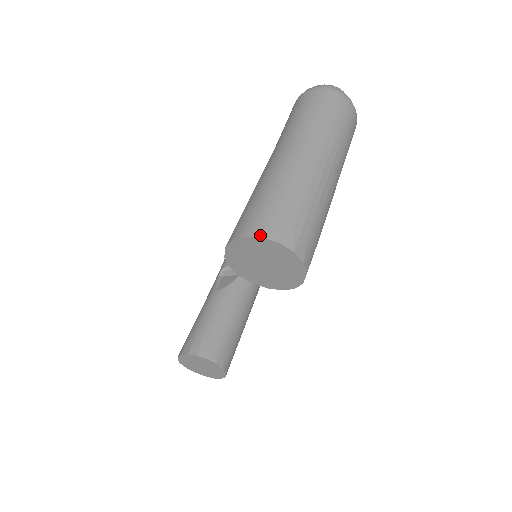
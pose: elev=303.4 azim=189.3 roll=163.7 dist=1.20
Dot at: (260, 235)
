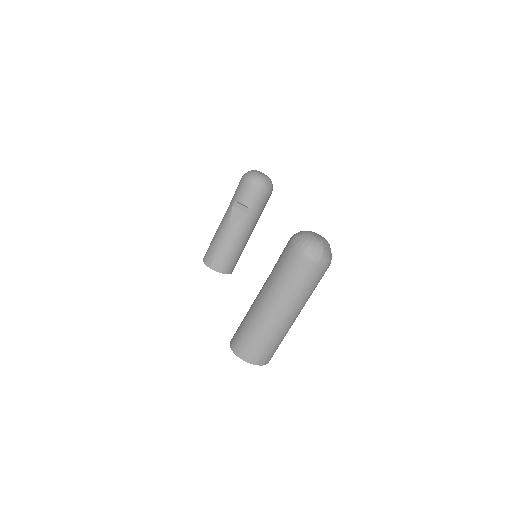
Dot at: (247, 361)
